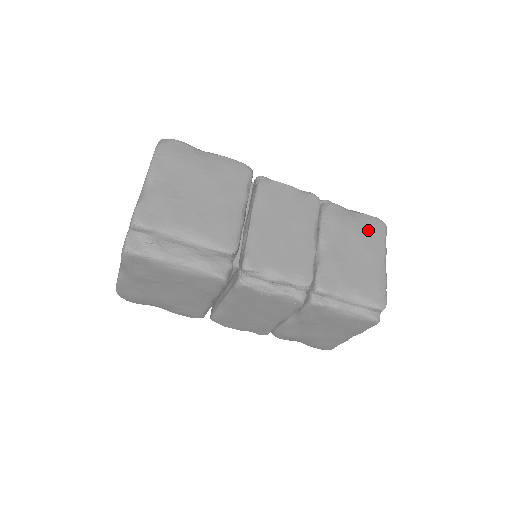
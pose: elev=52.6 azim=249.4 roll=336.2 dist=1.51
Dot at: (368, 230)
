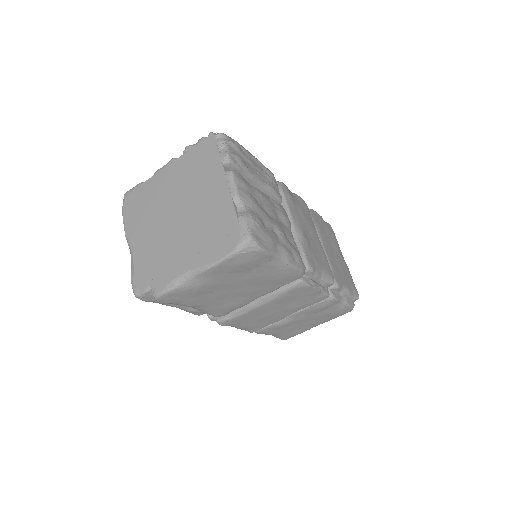
Dot at: (334, 314)
